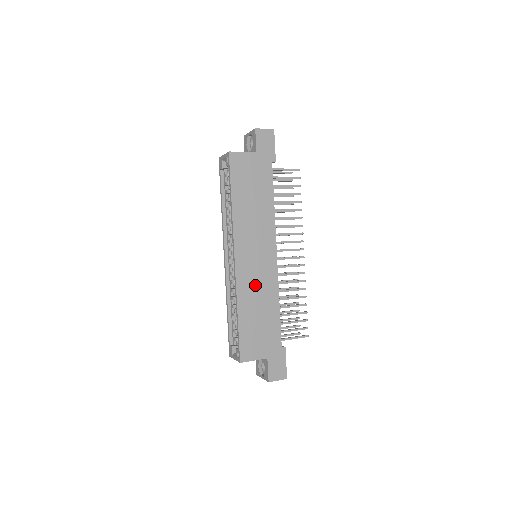
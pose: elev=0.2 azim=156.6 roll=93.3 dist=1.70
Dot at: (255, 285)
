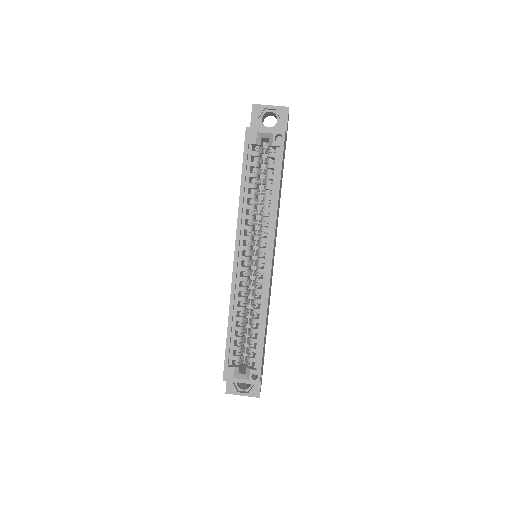
Dot at: occluded
